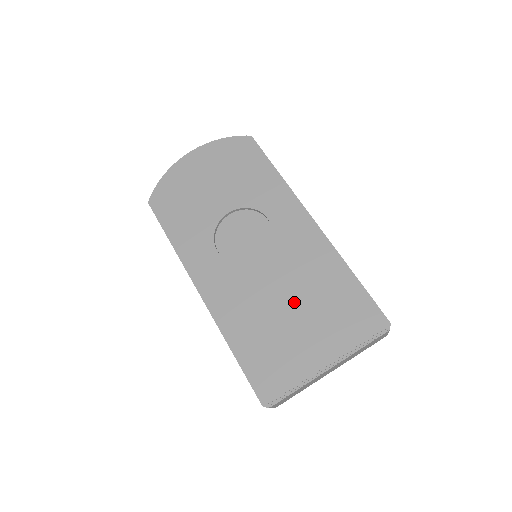
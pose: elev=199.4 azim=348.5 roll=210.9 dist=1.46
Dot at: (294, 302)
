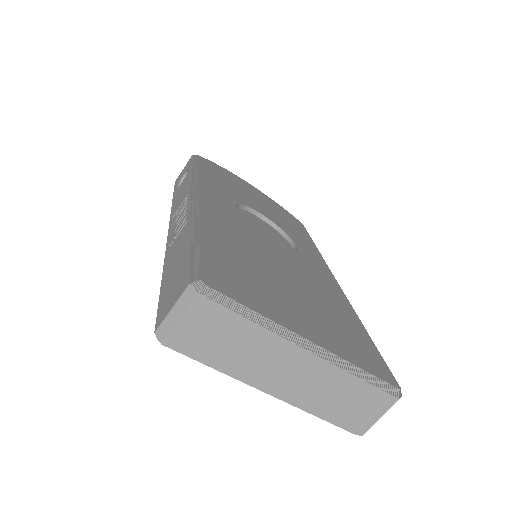
Dot at: (295, 284)
